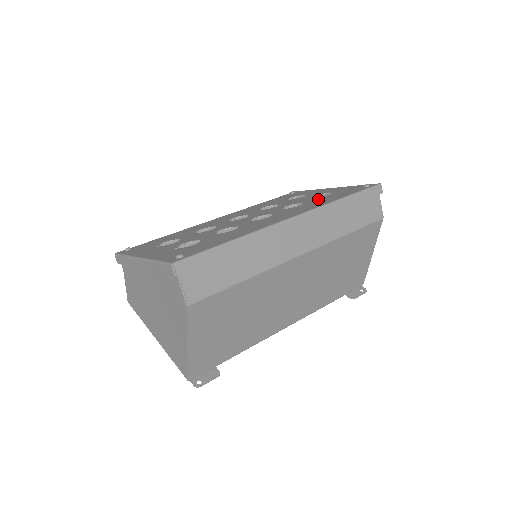
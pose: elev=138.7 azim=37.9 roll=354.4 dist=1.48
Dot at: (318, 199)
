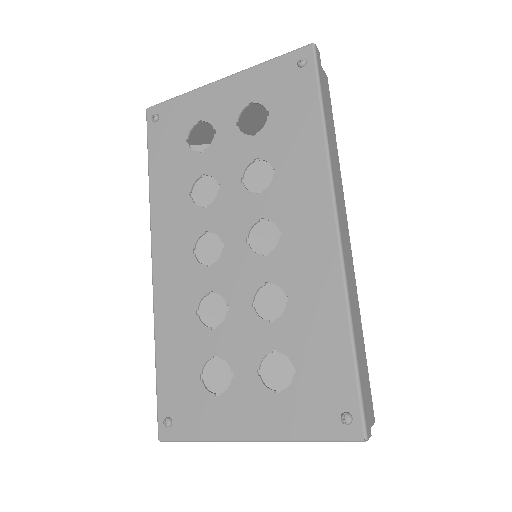
Dot at: (274, 139)
